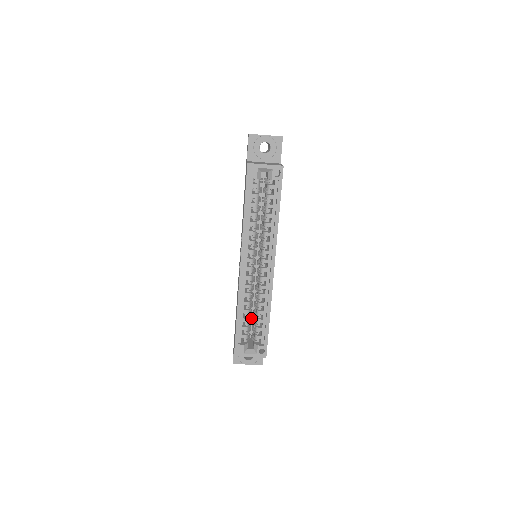
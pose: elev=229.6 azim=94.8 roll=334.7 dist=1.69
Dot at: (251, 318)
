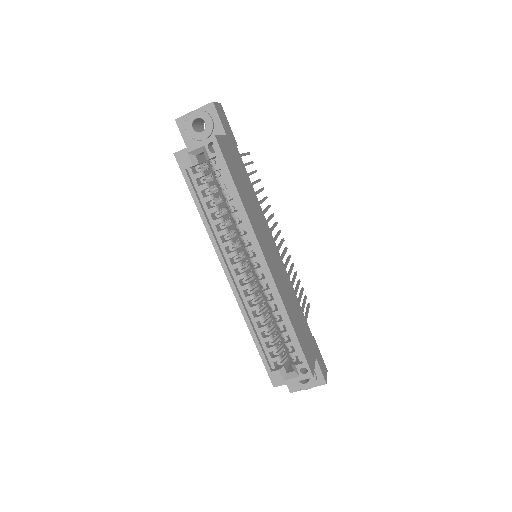
Dot at: (277, 333)
